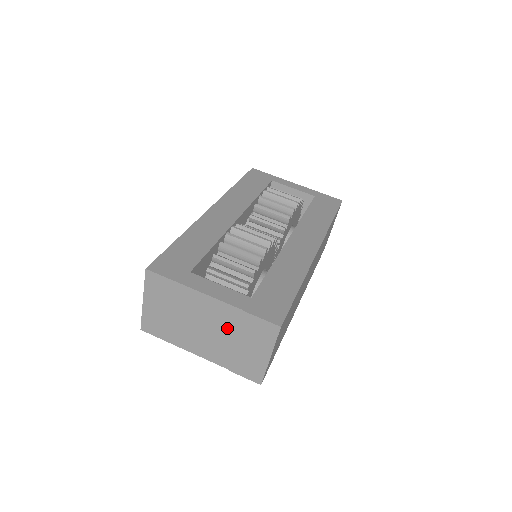
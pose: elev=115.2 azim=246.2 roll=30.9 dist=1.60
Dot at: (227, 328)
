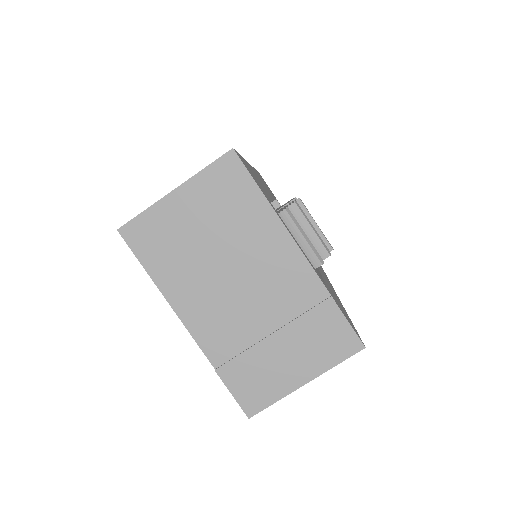
Dot at: (279, 307)
